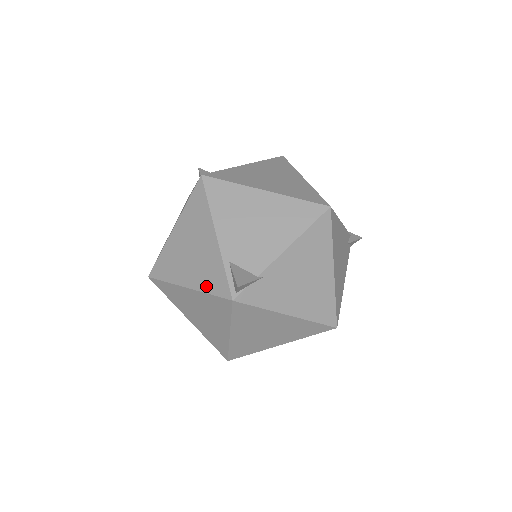
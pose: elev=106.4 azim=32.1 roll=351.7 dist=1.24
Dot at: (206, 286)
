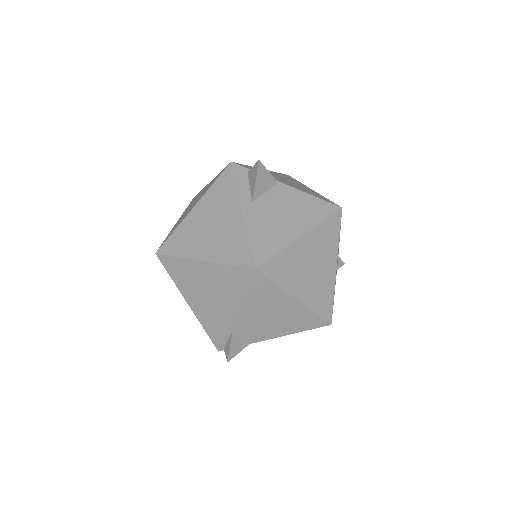
Dot at: (204, 323)
